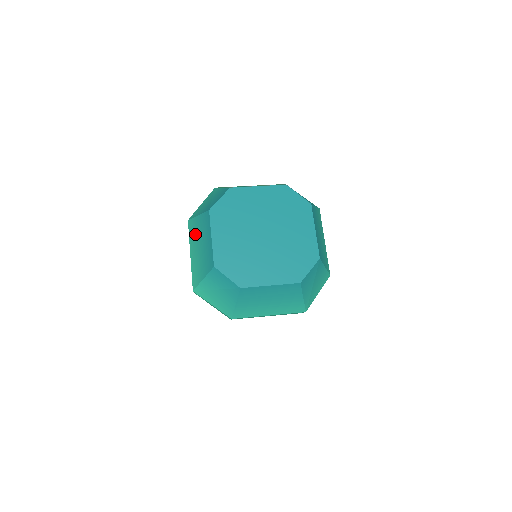
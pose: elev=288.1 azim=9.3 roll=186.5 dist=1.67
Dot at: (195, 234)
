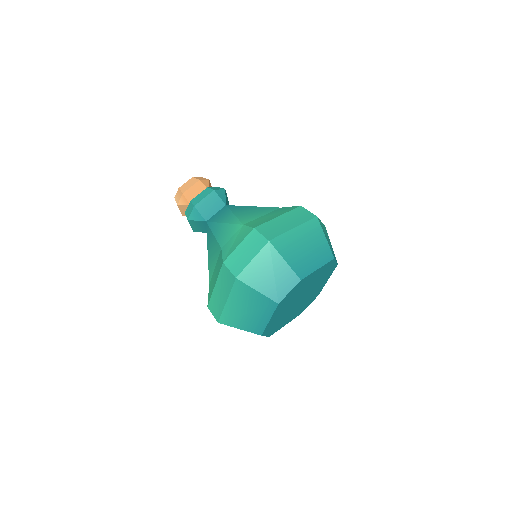
Dot at: (244, 298)
